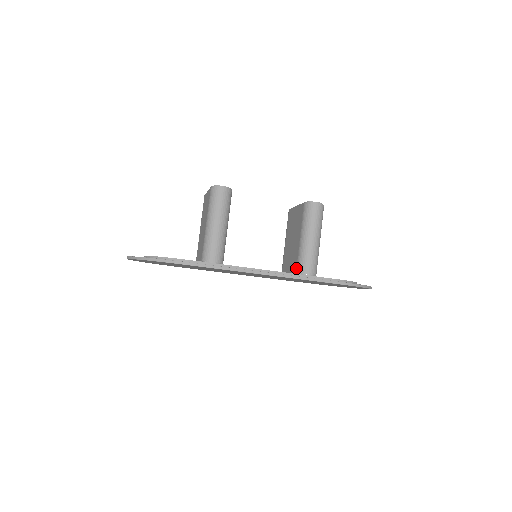
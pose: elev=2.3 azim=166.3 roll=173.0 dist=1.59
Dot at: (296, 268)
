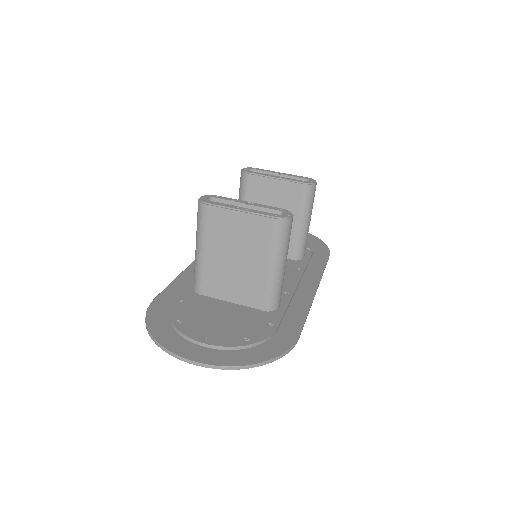
Dot at: (292, 254)
